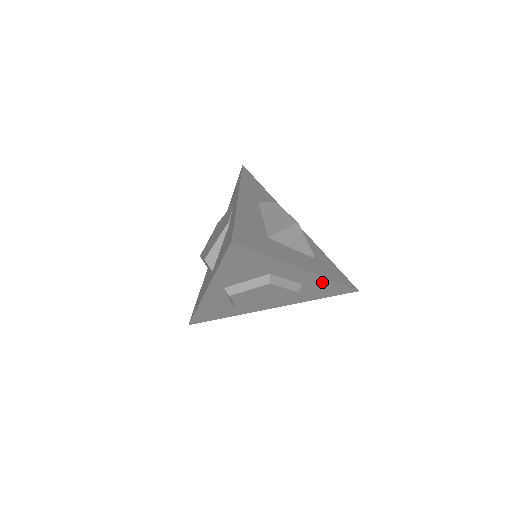
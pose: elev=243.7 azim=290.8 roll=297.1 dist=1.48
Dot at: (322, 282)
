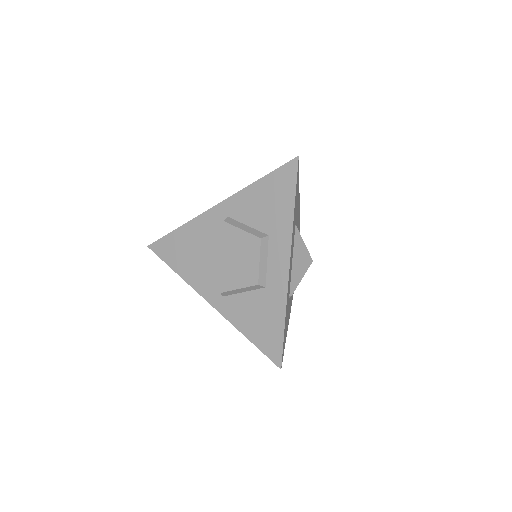
Dot at: (278, 306)
